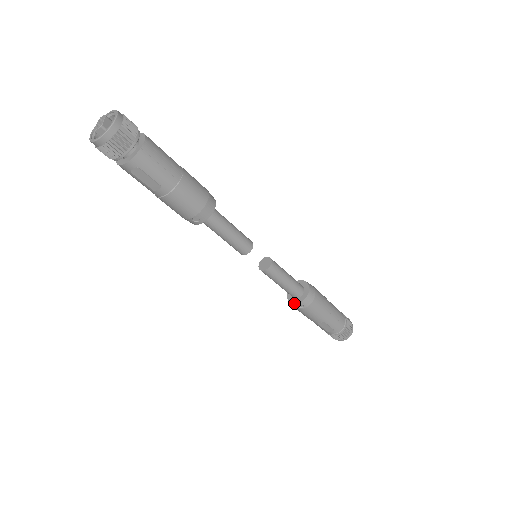
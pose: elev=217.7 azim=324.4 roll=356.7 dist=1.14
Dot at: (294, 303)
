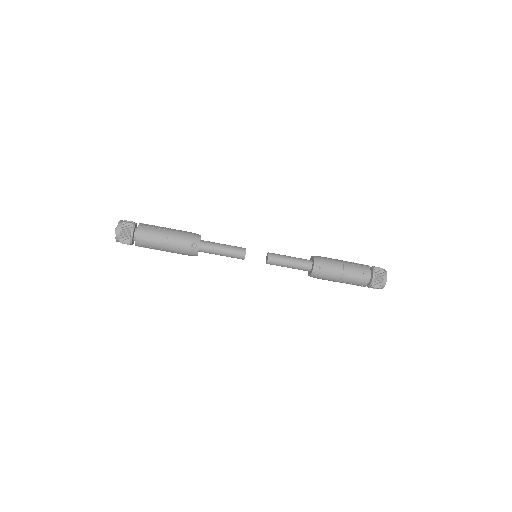
Dot at: (312, 270)
